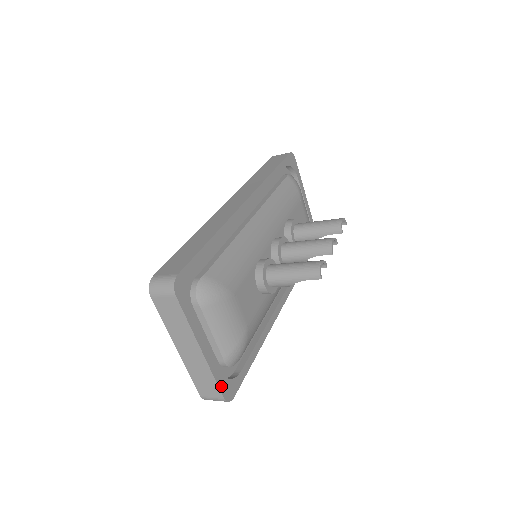
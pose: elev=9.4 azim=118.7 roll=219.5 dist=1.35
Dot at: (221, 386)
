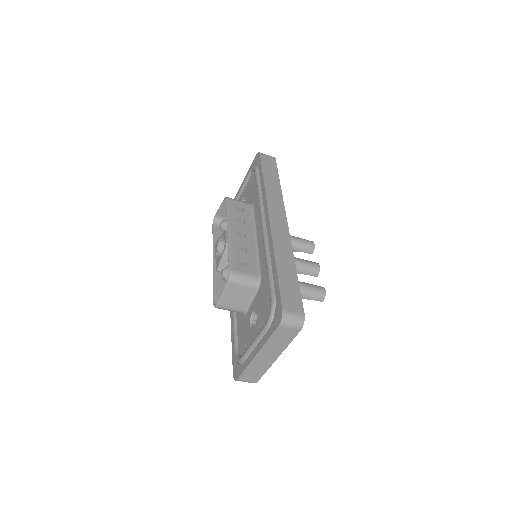
Dot at: (261, 375)
